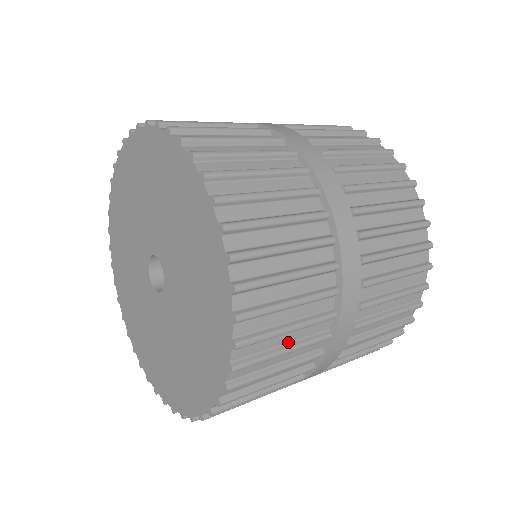
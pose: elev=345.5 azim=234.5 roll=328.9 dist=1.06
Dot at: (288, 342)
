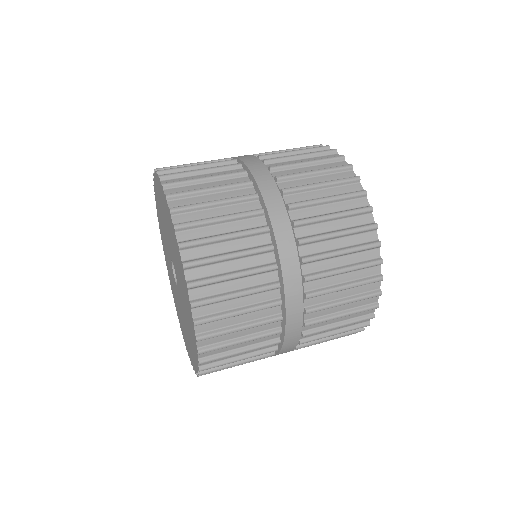
Dot at: (236, 270)
